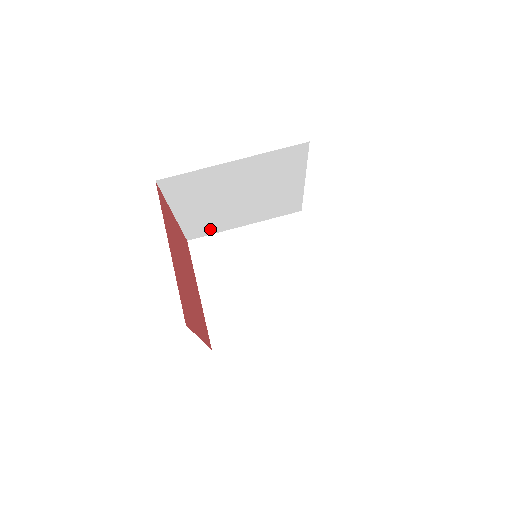
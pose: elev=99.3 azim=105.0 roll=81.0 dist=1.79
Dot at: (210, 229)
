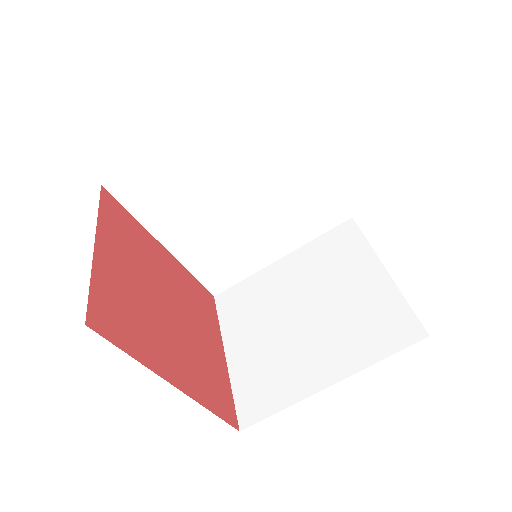
Dot at: (233, 271)
